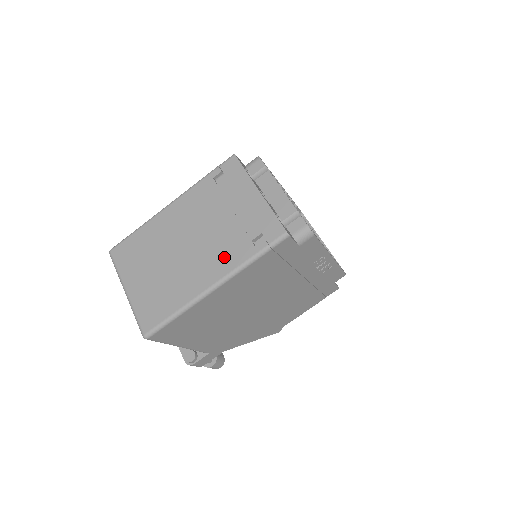
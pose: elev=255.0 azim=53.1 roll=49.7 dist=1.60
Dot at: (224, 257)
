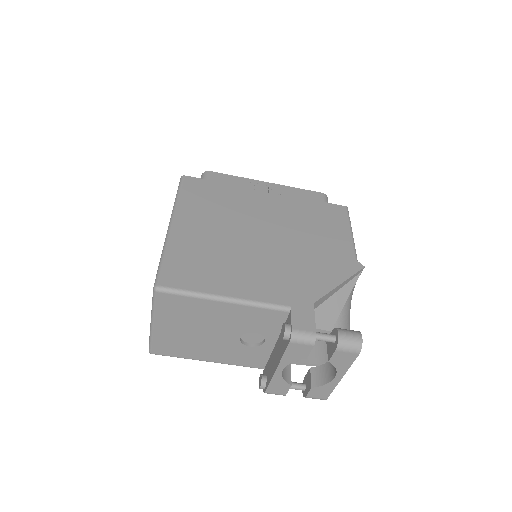
Dot at: occluded
